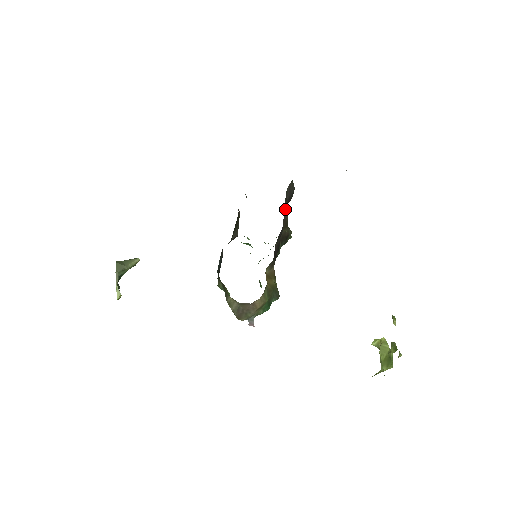
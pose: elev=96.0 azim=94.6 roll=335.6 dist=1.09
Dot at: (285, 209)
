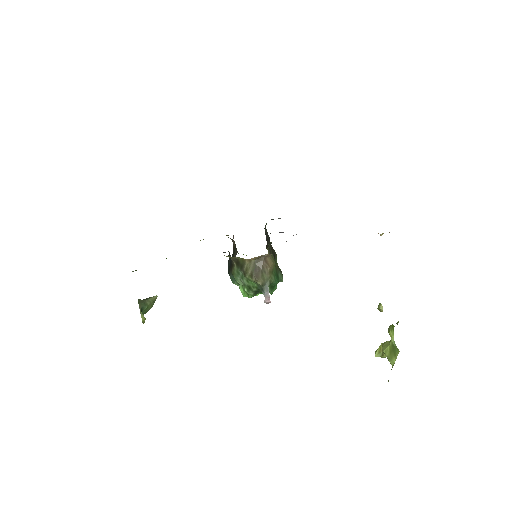
Dot at: occluded
